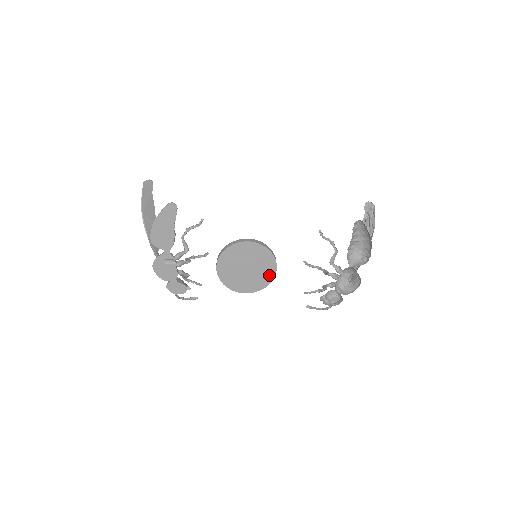
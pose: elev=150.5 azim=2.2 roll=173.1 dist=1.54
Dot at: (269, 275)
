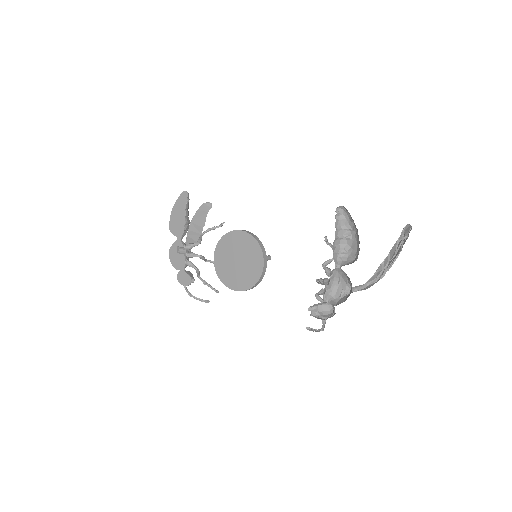
Dot at: (257, 271)
